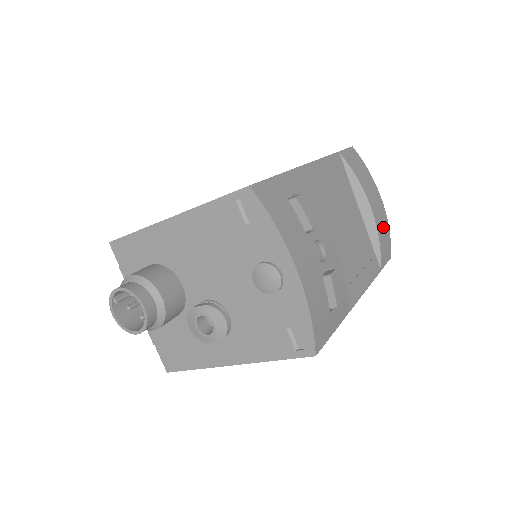
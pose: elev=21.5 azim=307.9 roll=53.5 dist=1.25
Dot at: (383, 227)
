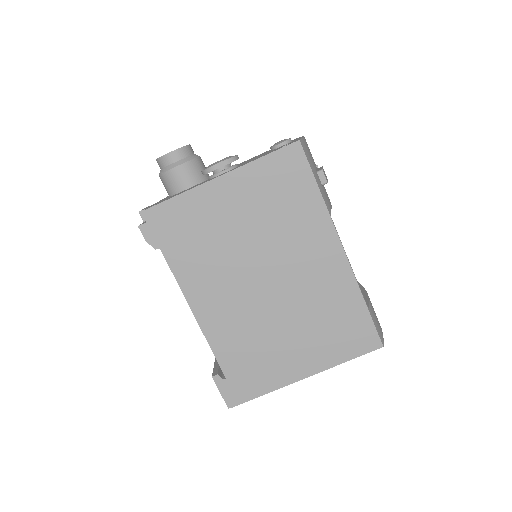
Dot at: occluded
